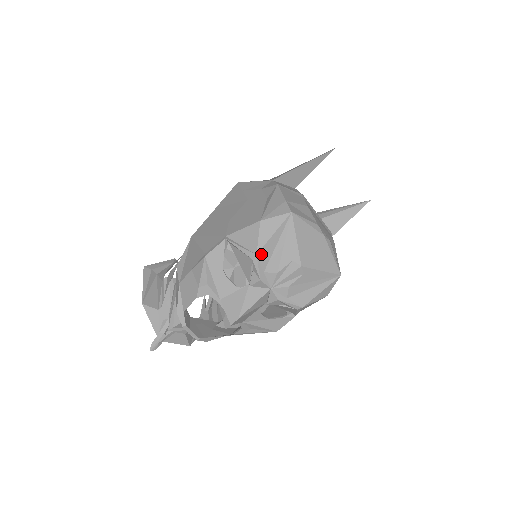
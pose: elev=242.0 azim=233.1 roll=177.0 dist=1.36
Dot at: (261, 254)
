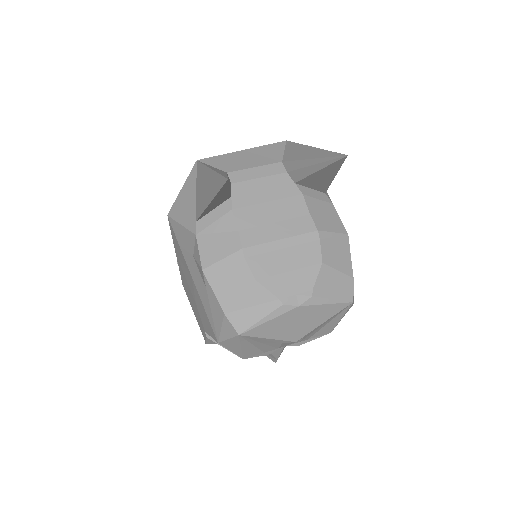
Dot at: (247, 356)
